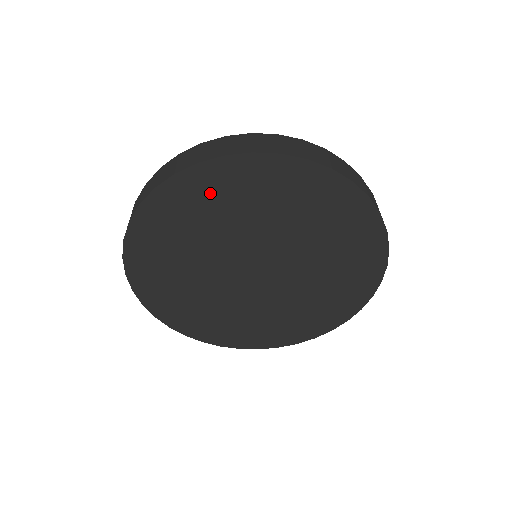
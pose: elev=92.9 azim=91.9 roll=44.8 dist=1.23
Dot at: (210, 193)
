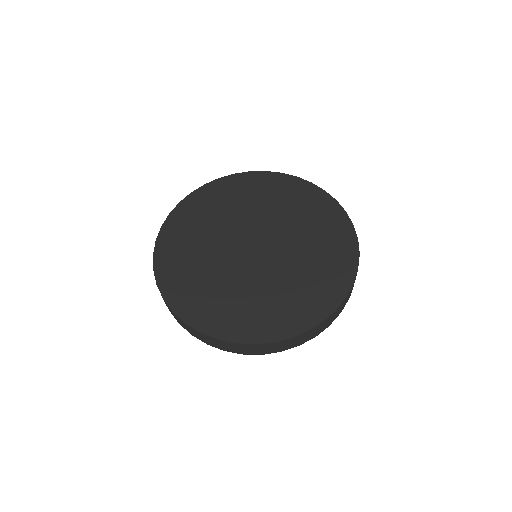
Dot at: (203, 206)
